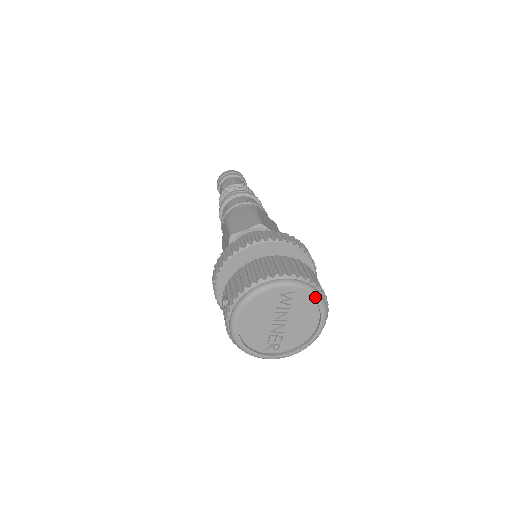
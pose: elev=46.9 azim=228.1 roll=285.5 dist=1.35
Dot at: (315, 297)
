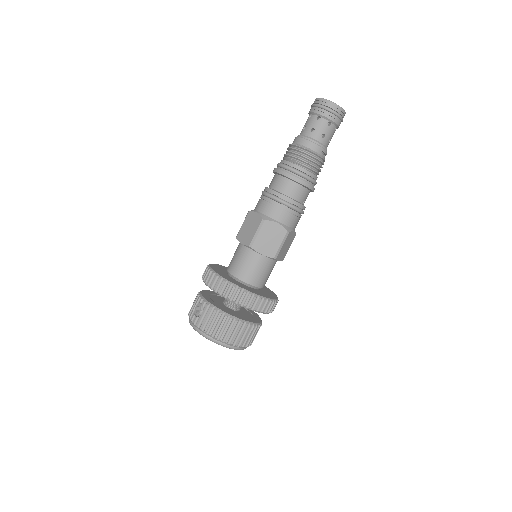
Dot at: occluded
